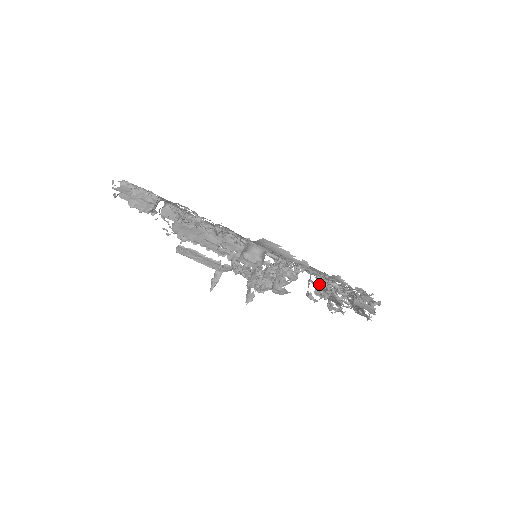
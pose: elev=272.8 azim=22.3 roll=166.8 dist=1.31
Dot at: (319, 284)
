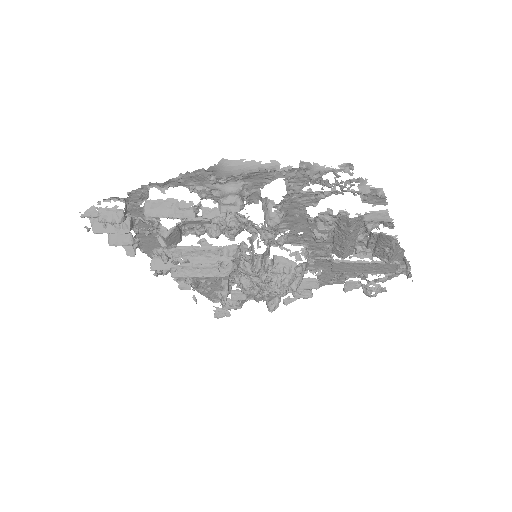
Dot at: (335, 259)
